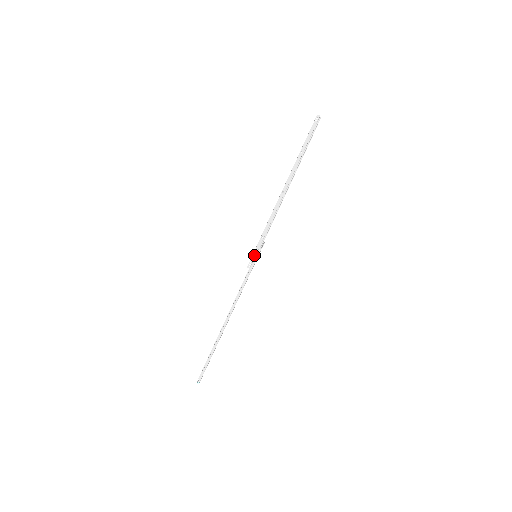
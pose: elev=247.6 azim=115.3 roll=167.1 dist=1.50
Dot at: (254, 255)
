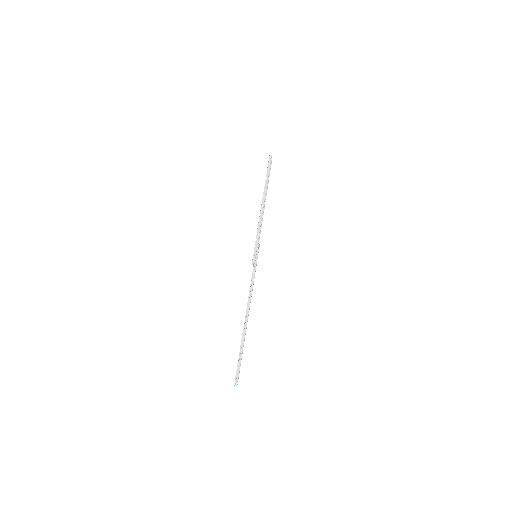
Dot at: (255, 254)
